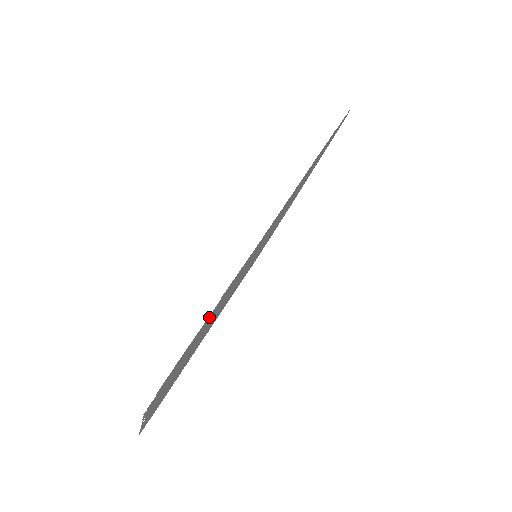
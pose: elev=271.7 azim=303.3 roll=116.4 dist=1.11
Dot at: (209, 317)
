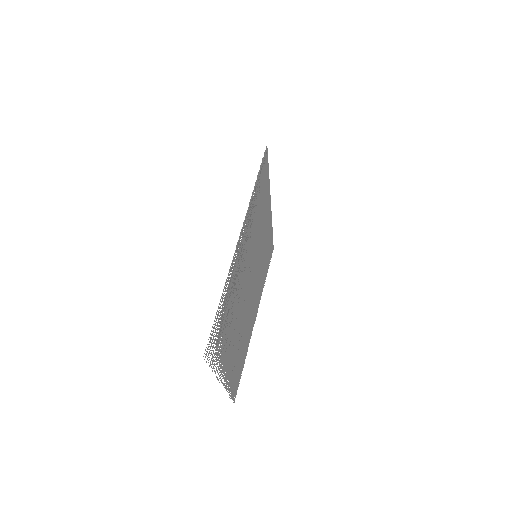
Dot at: occluded
